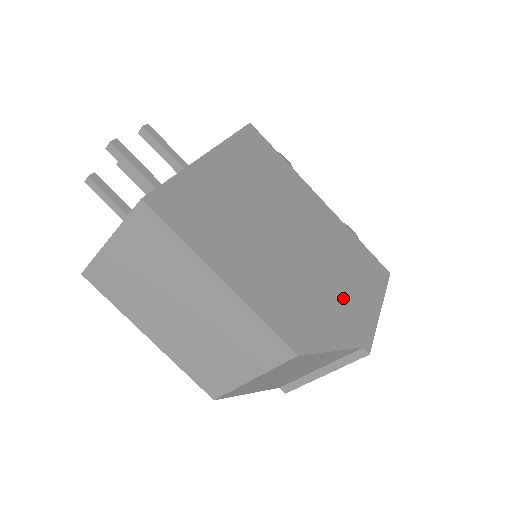
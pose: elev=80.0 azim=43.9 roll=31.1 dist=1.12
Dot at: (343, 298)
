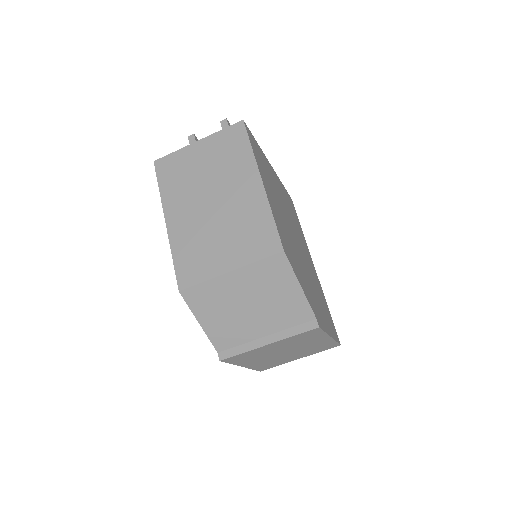
Dot at: (313, 293)
